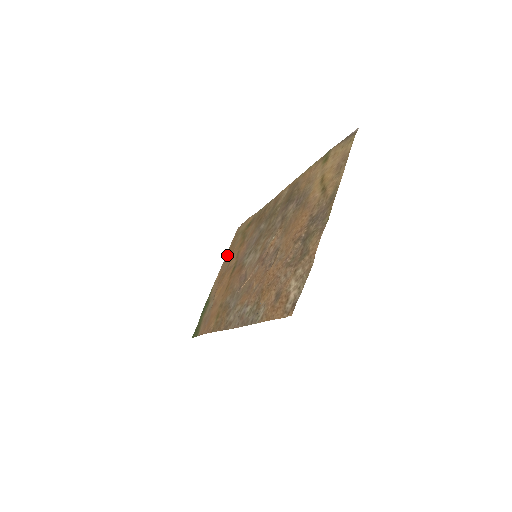
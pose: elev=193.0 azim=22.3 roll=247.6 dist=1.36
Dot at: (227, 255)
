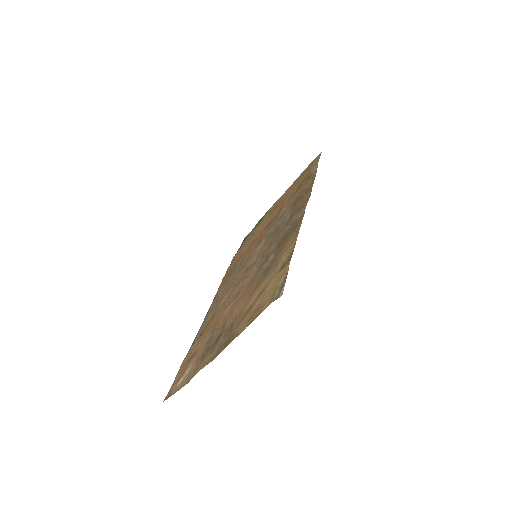
Dot at: (295, 181)
